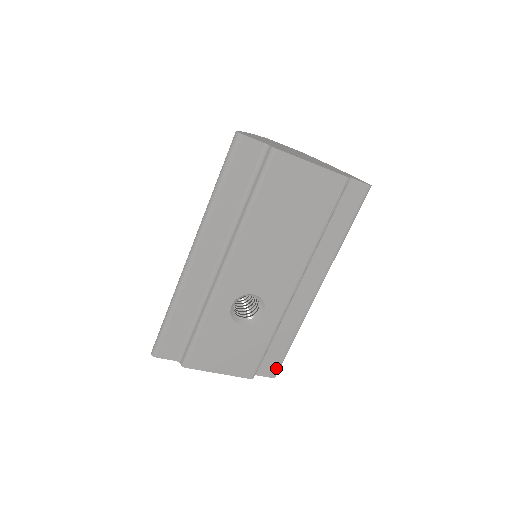
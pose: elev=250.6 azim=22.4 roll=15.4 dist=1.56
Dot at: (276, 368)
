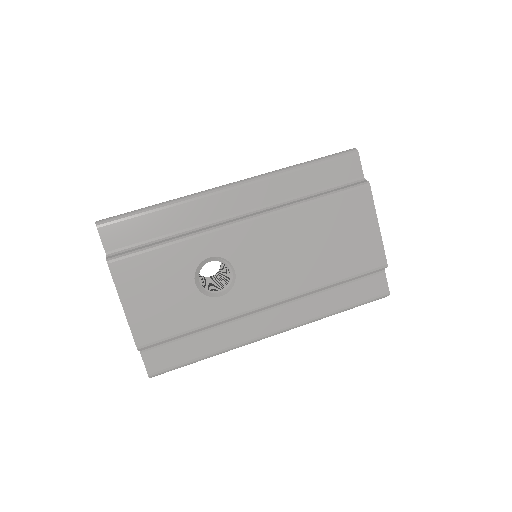
Dot at: (163, 367)
